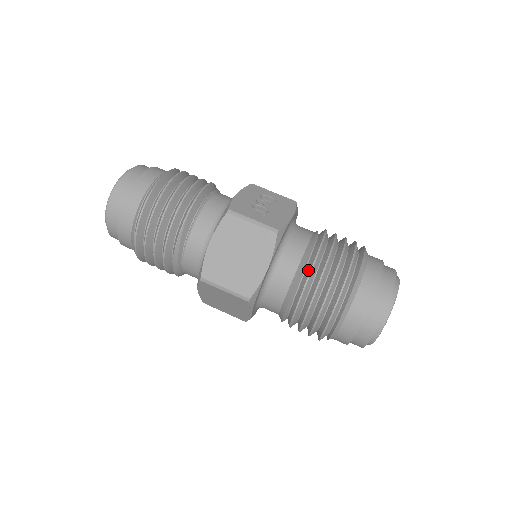
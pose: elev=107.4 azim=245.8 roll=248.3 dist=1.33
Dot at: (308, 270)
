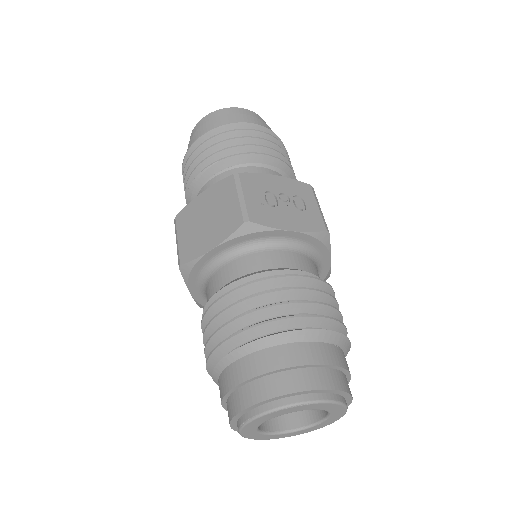
Dot at: (240, 285)
